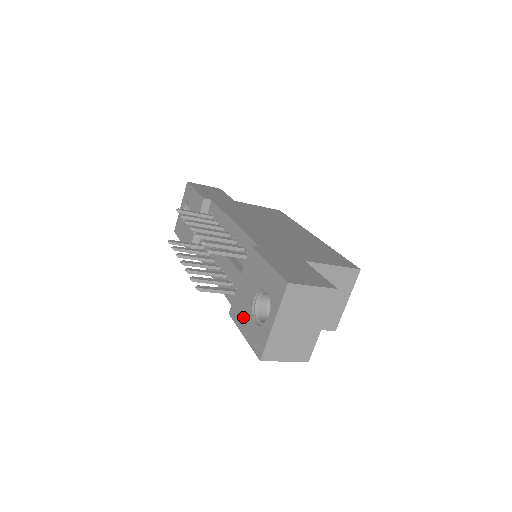
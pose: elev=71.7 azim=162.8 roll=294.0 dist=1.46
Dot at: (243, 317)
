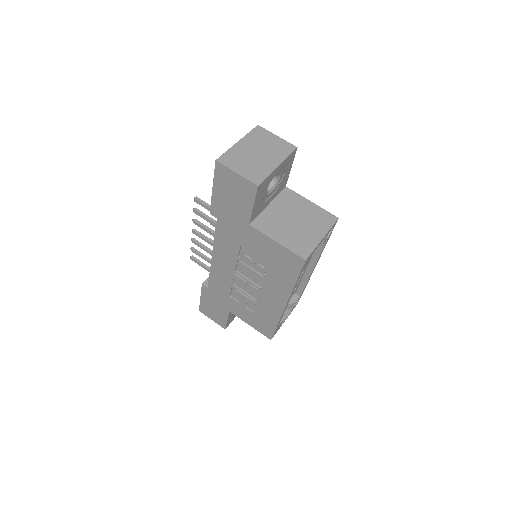
Dot at: occluded
